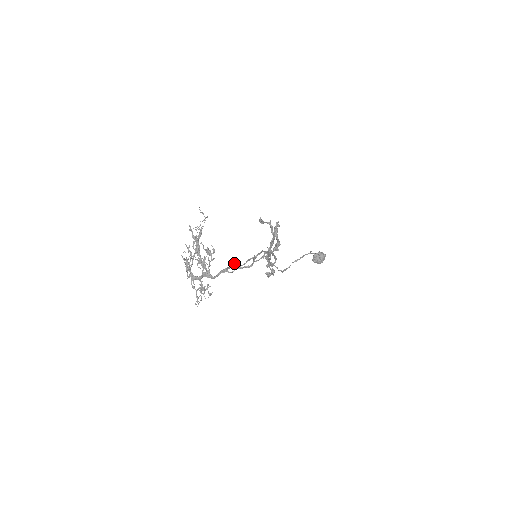
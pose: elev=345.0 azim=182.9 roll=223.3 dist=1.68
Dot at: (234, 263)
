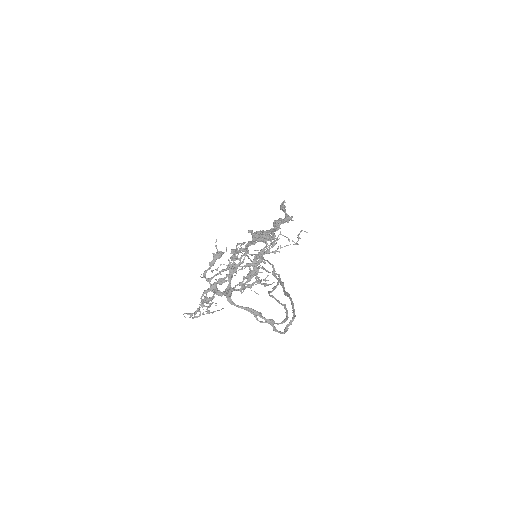
Dot at: occluded
